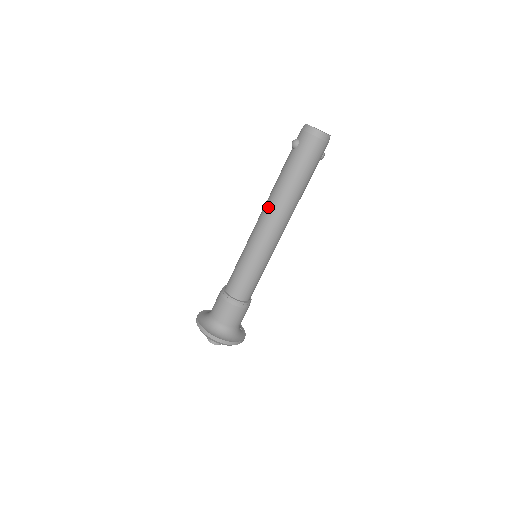
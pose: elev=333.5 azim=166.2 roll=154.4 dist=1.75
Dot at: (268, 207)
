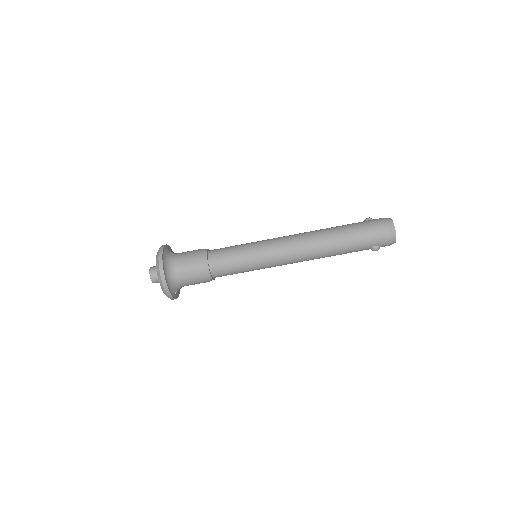
Dot at: (306, 232)
